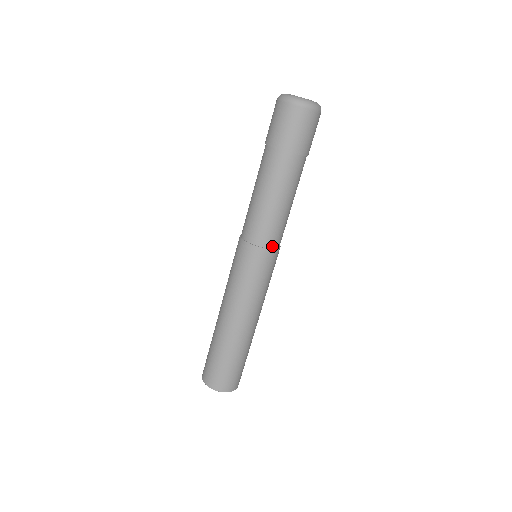
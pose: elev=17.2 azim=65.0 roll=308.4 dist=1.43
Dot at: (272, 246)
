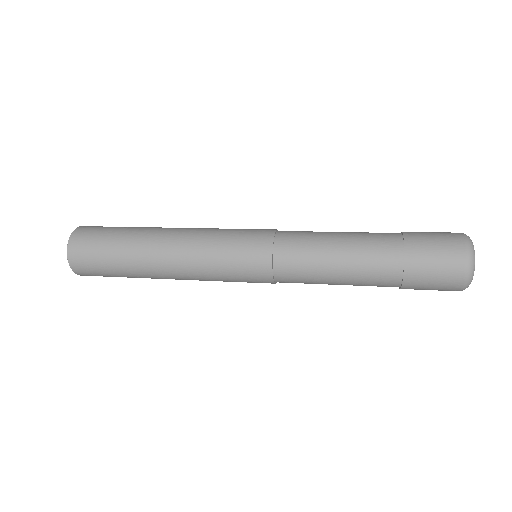
Dot at: occluded
